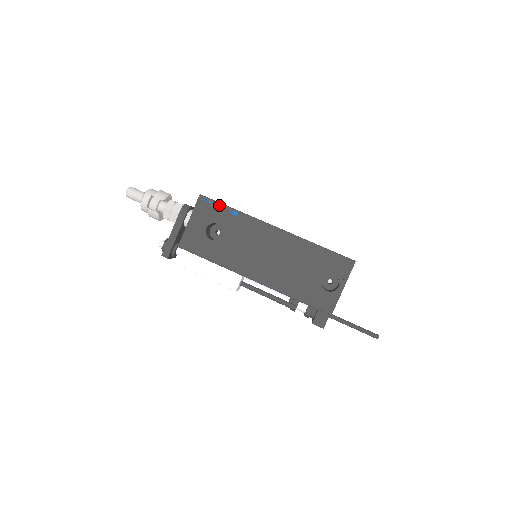
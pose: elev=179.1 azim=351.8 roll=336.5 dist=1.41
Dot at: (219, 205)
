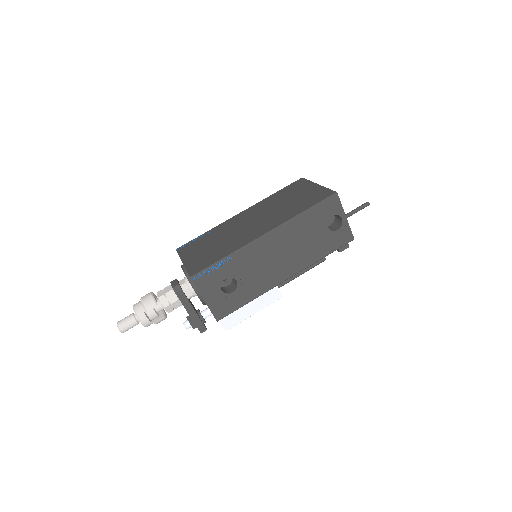
Dot at: (212, 268)
